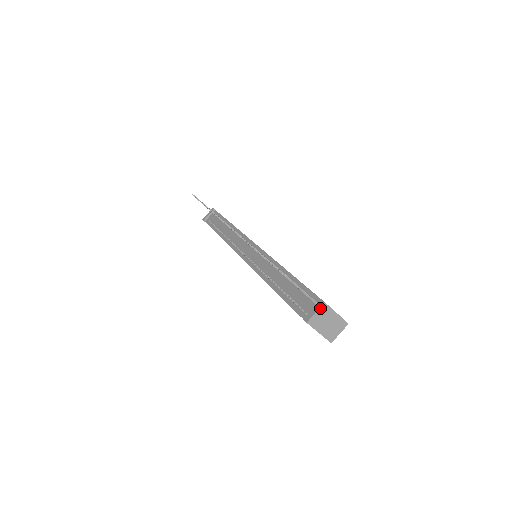
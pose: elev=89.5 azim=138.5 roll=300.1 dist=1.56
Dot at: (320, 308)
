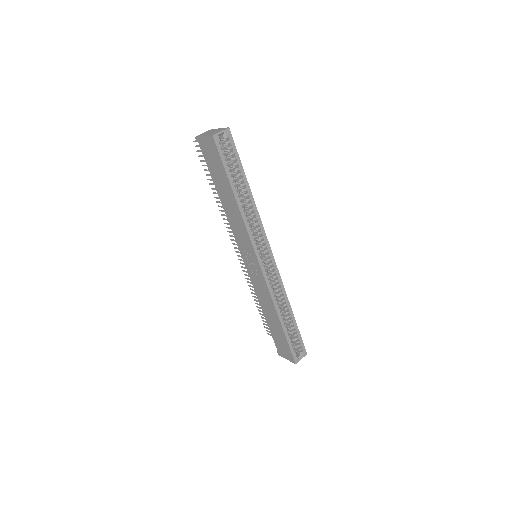
Dot at: occluded
